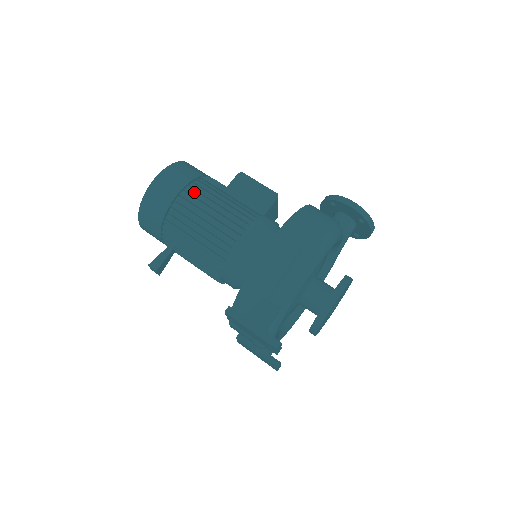
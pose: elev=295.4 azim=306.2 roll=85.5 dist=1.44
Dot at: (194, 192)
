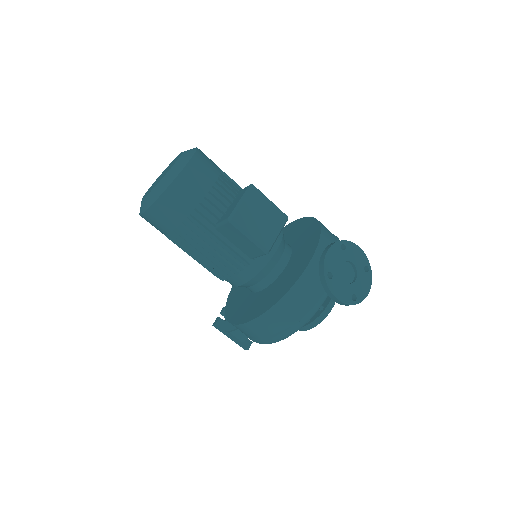
Dot at: (182, 235)
